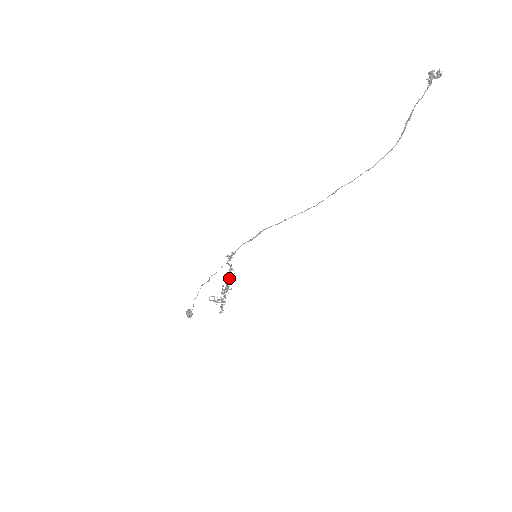
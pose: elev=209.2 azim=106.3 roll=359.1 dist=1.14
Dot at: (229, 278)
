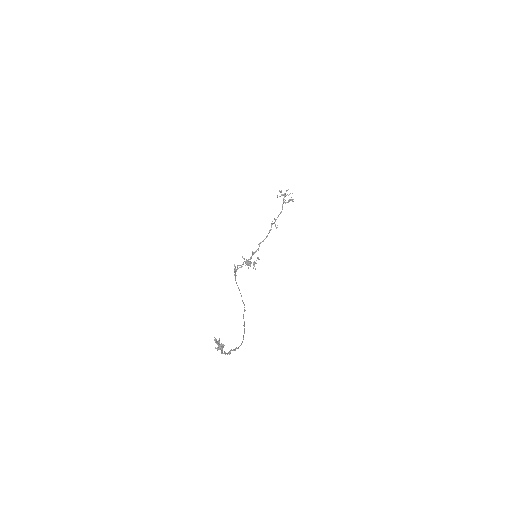
Dot at: (250, 263)
